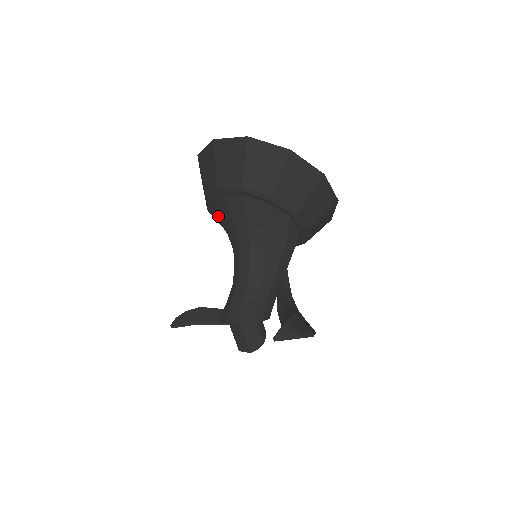
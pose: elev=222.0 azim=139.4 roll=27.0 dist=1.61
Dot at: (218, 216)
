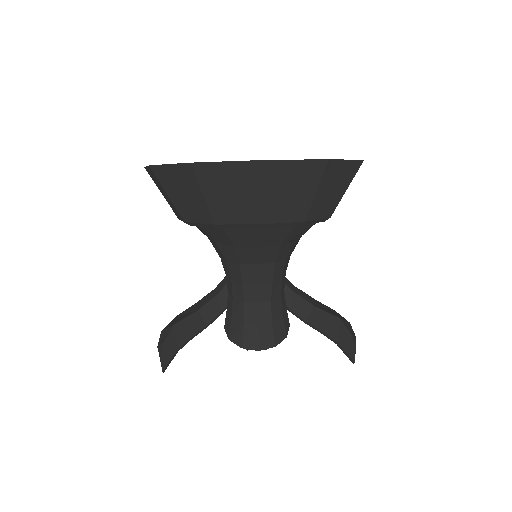
Dot at: (218, 235)
